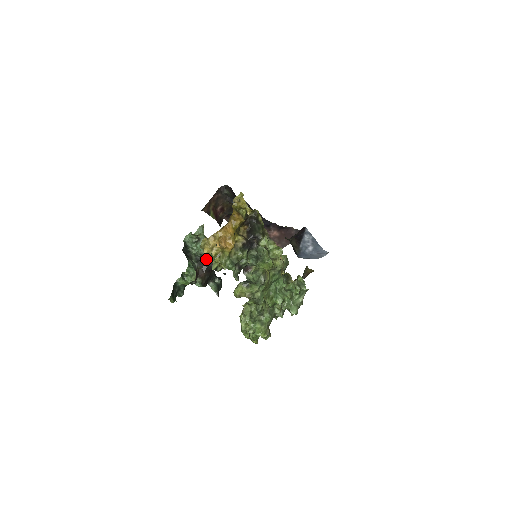
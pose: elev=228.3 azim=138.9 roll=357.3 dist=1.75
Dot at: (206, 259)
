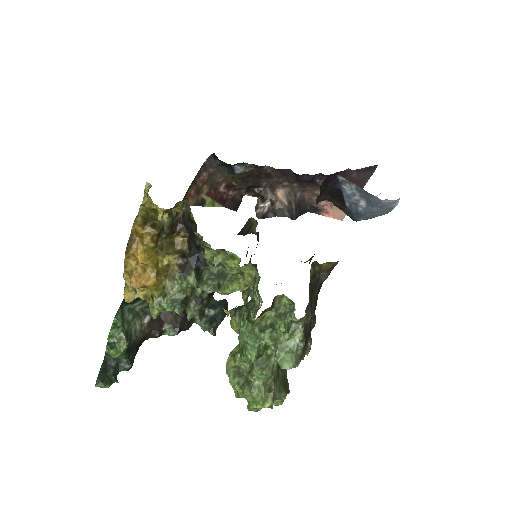
Dot at: occluded
